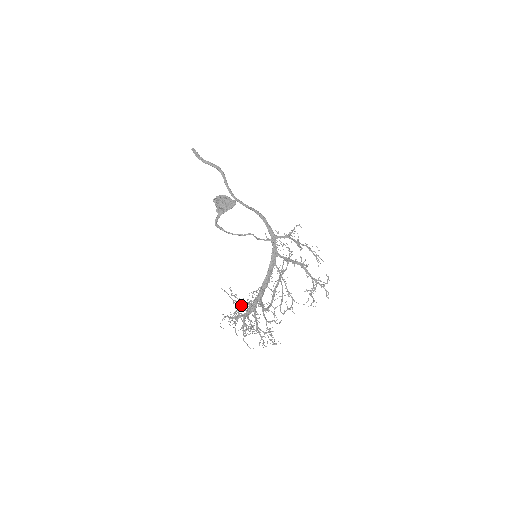
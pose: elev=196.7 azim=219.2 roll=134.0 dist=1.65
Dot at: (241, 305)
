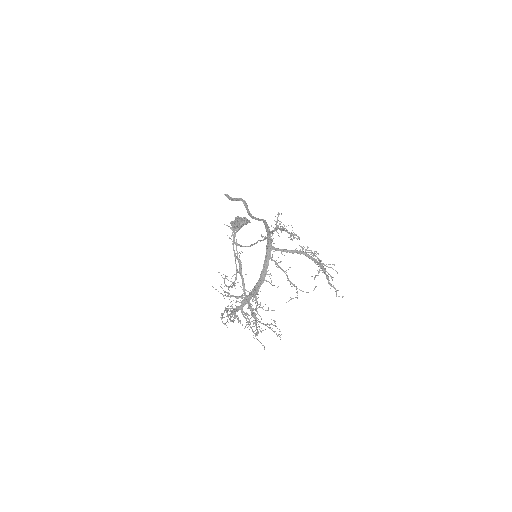
Dot at: occluded
